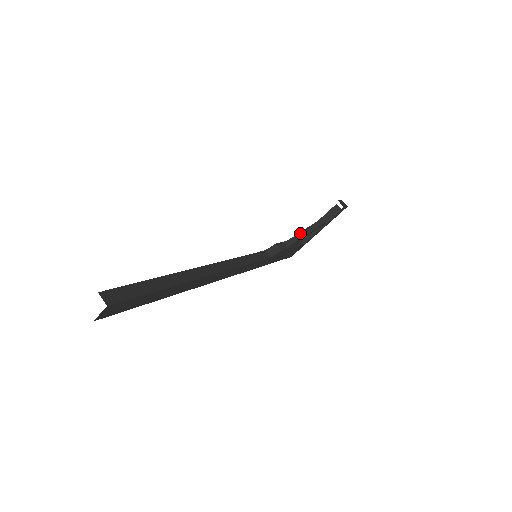
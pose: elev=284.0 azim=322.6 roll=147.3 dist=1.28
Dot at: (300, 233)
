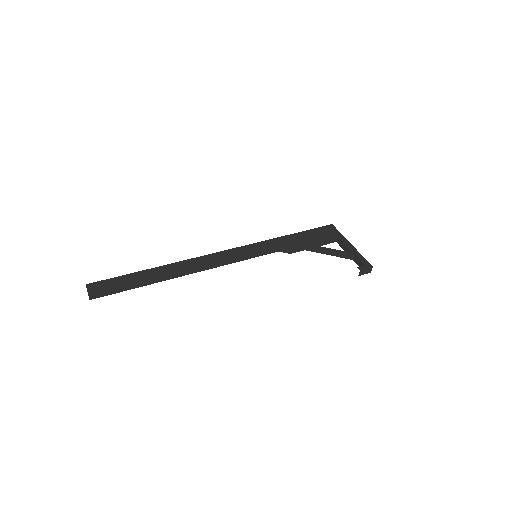
Dot at: (323, 250)
